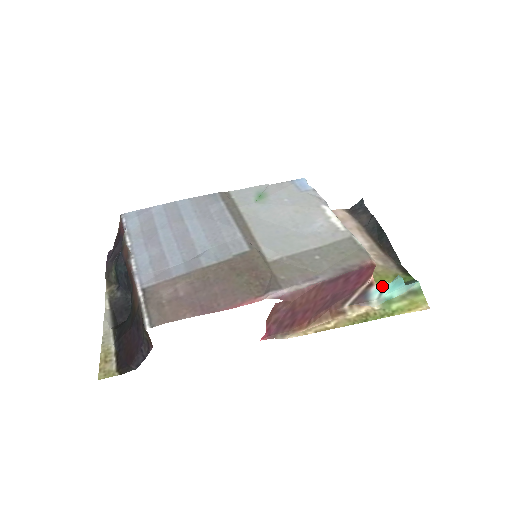
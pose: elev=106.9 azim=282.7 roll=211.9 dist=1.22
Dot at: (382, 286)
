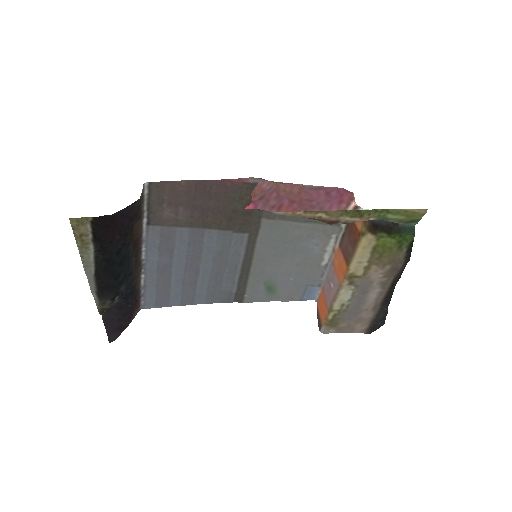
Dot at: occluded
